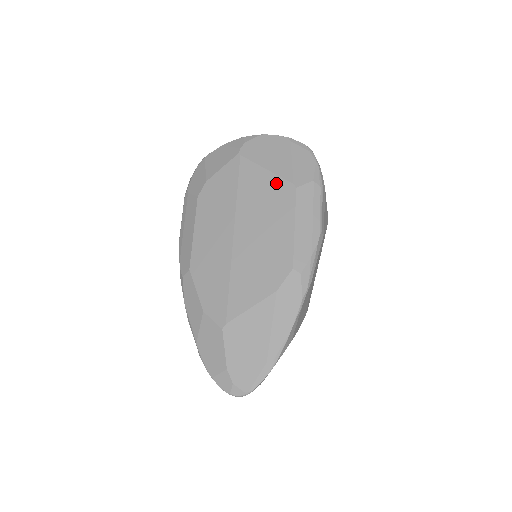
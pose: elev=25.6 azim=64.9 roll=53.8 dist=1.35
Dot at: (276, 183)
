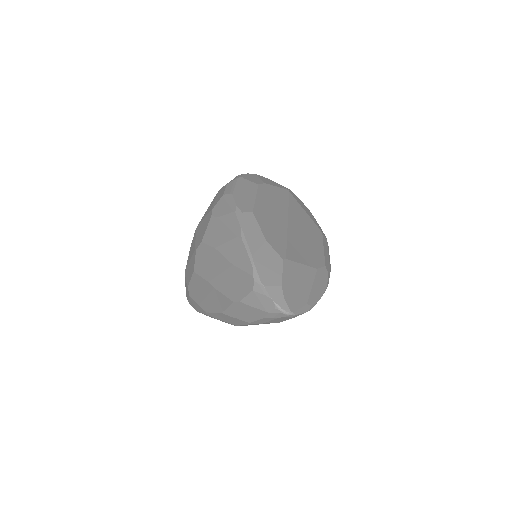
Dot at: (311, 221)
